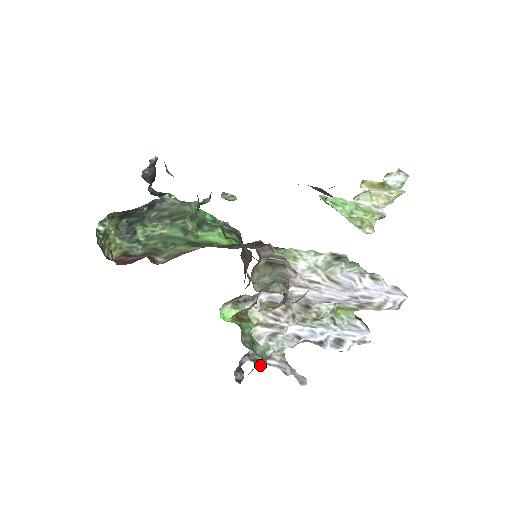
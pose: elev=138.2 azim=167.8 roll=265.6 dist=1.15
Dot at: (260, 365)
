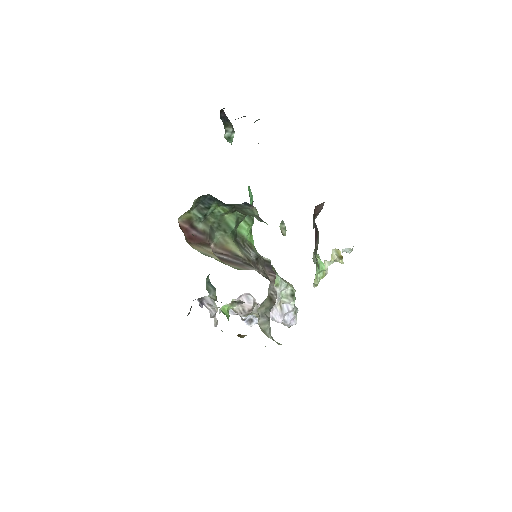
Dot at: (202, 306)
